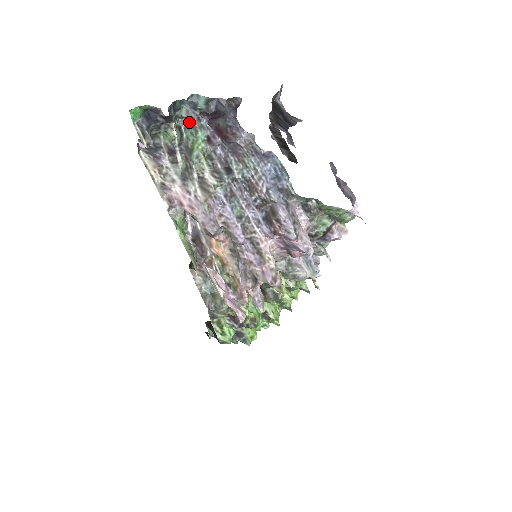
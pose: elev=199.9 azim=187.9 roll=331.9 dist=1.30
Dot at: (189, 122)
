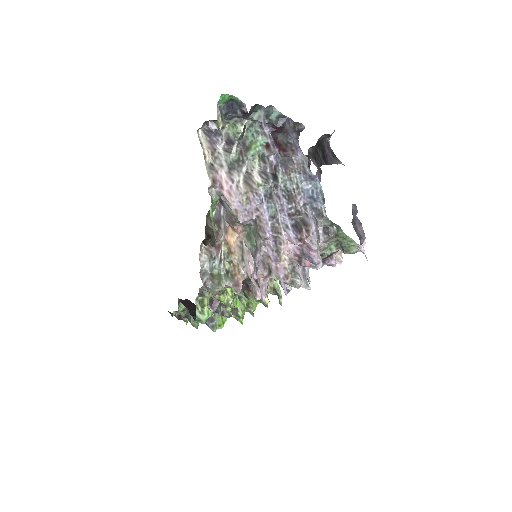
Dot at: (254, 125)
